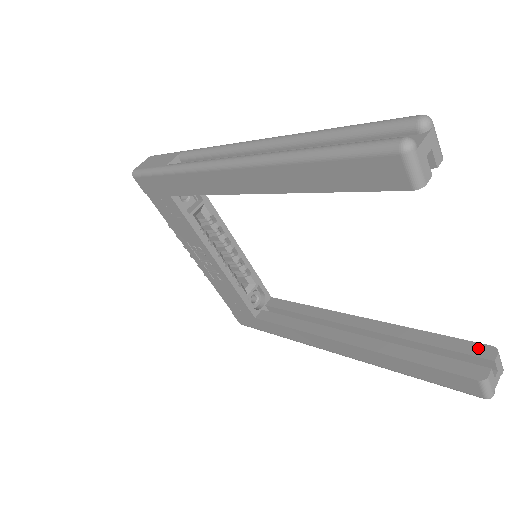
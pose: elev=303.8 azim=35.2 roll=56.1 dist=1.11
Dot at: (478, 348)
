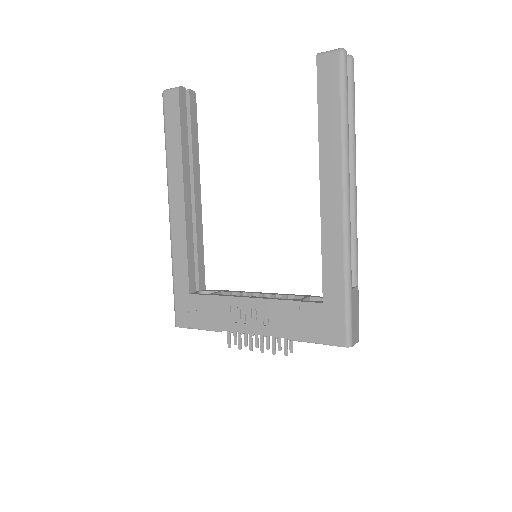
Dot at: occluded
